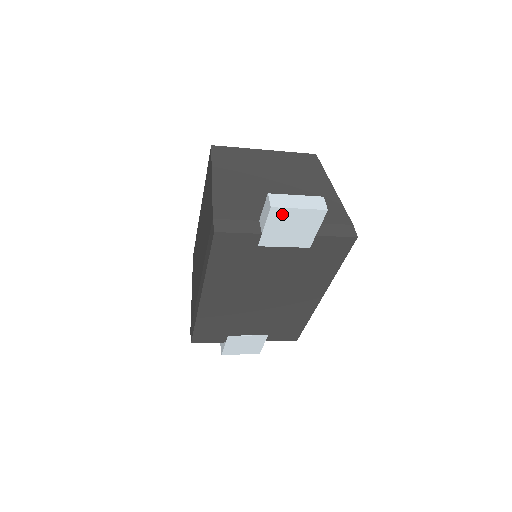
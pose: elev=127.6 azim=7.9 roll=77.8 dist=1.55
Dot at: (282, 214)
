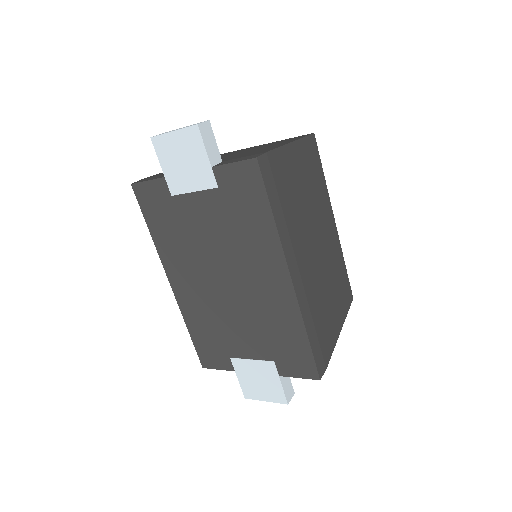
Dot at: (164, 144)
